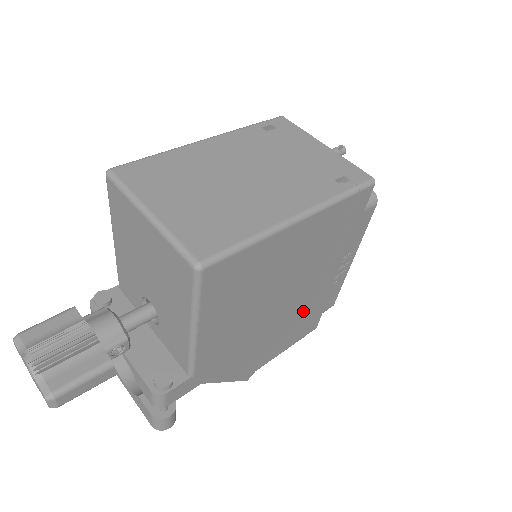
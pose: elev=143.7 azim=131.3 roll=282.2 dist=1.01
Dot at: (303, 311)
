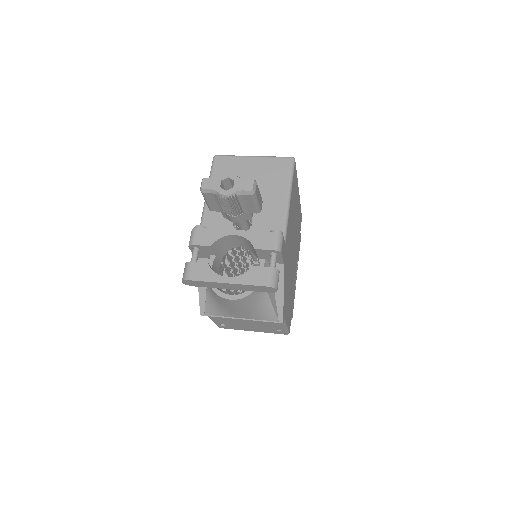
Dot at: (292, 287)
